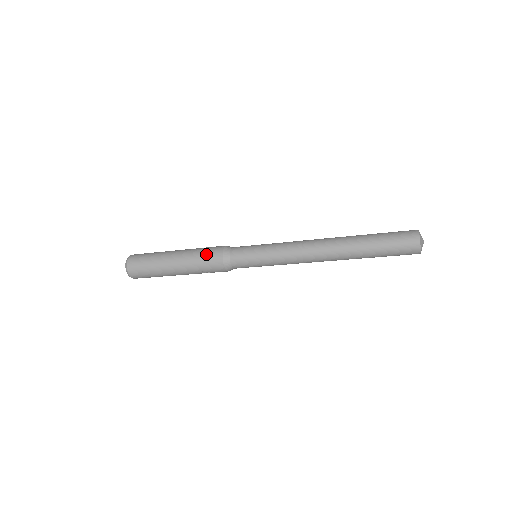
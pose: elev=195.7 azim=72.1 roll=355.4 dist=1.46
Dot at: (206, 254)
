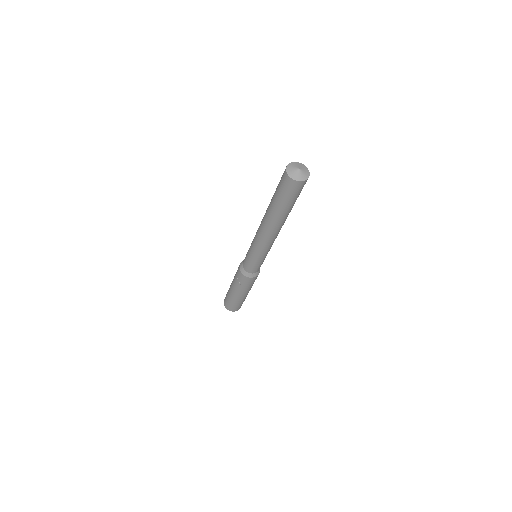
Dot at: occluded
